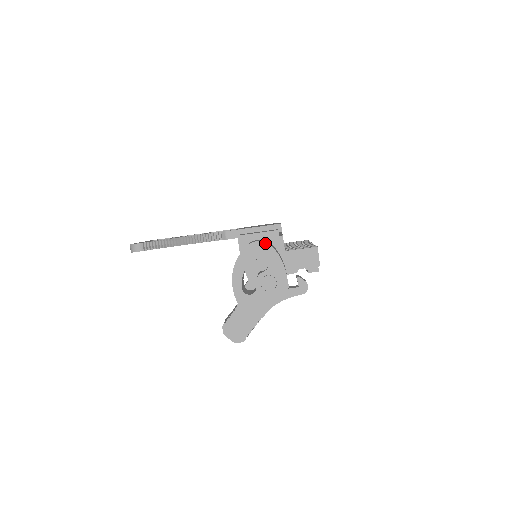
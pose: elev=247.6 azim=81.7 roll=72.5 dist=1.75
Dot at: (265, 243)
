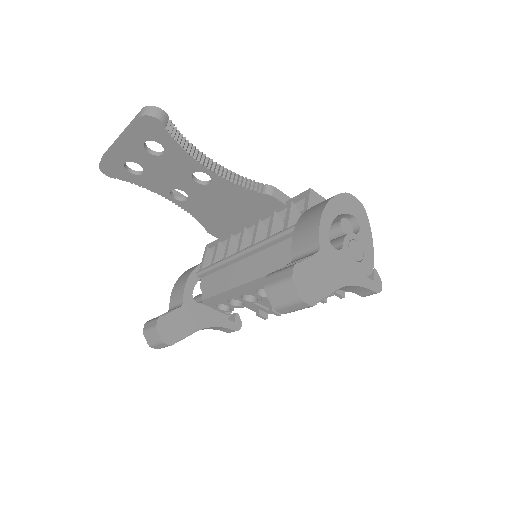
Dot at: (361, 205)
